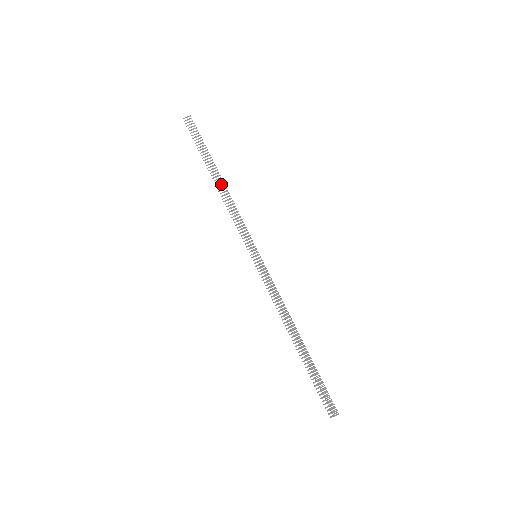
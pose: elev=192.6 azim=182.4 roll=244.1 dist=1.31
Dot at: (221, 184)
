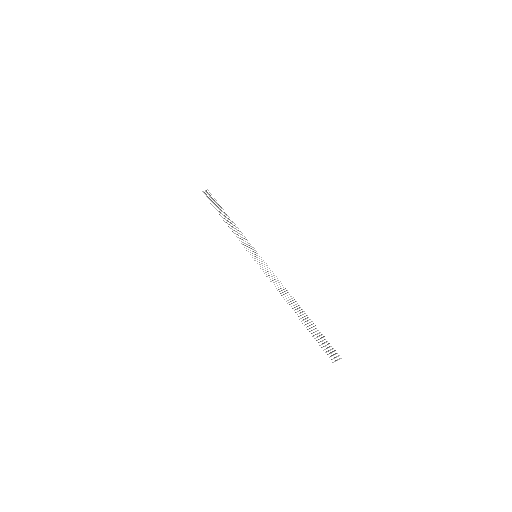
Dot at: (228, 219)
